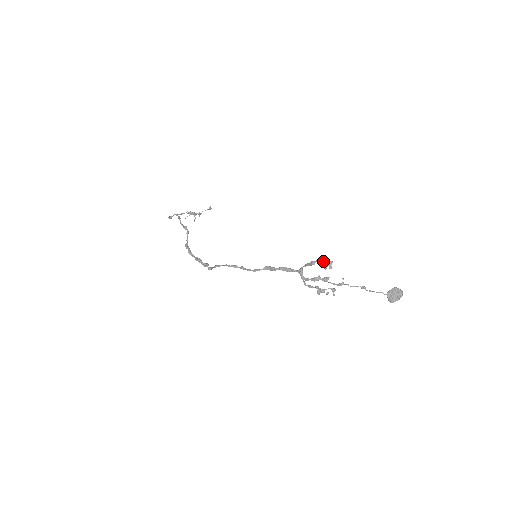
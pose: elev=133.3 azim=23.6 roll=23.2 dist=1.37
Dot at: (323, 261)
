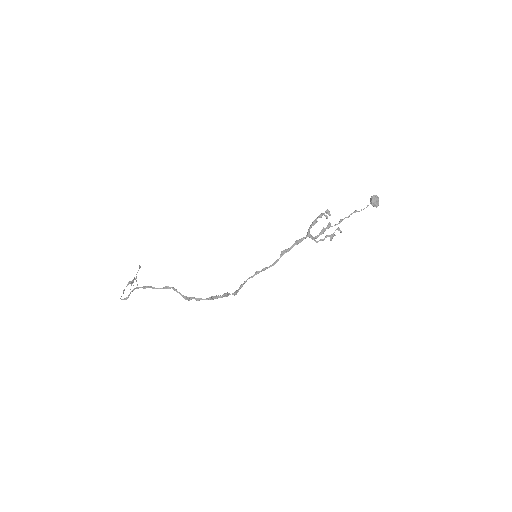
Dot at: (323, 214)
